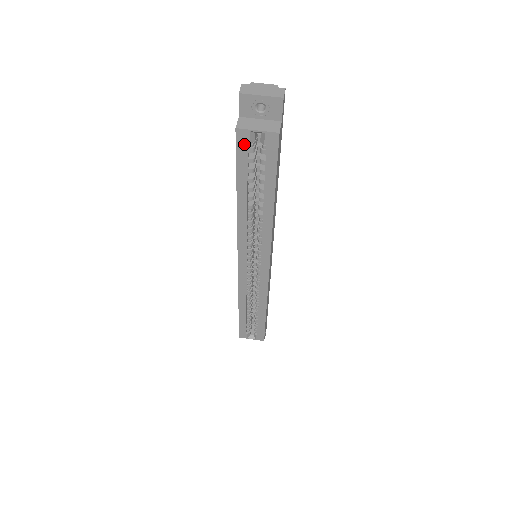
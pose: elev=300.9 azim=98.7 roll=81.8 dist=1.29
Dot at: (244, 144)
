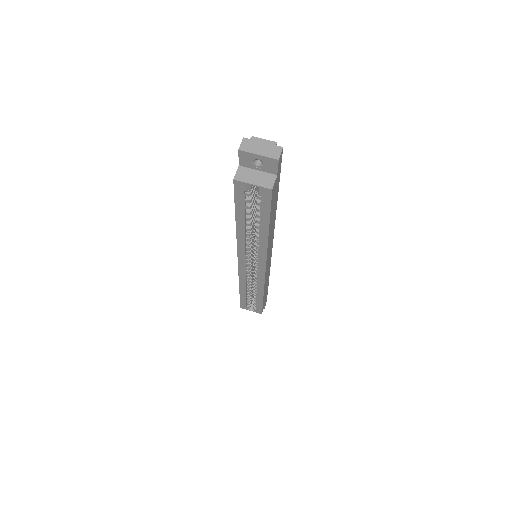
Dot at: (241, 191)
